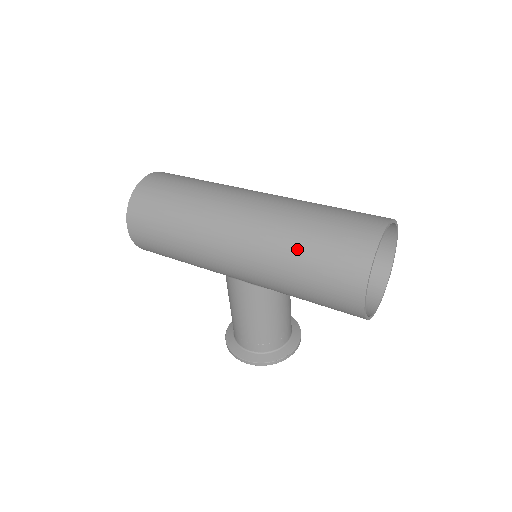
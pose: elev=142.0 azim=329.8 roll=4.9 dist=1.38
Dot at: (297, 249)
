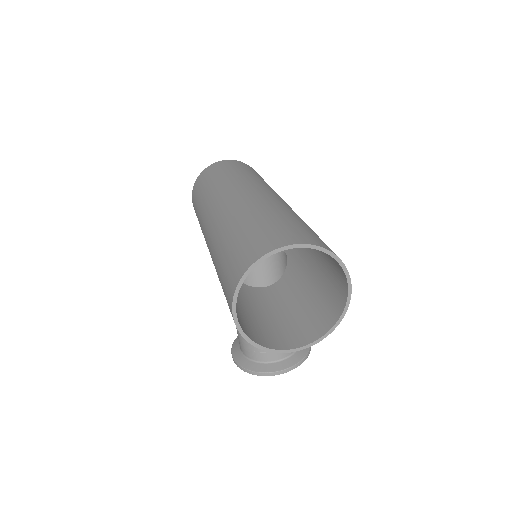
Dot at: (223, 245)
